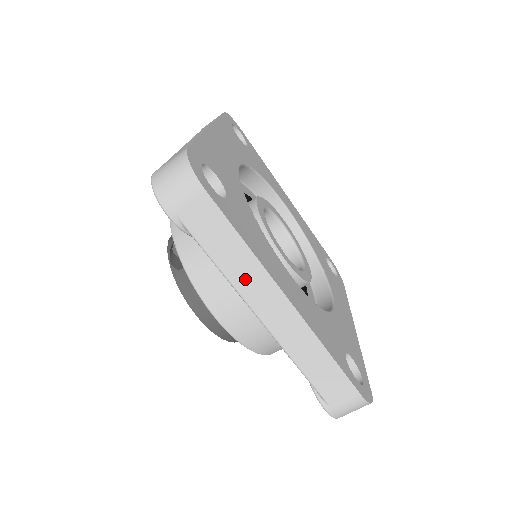
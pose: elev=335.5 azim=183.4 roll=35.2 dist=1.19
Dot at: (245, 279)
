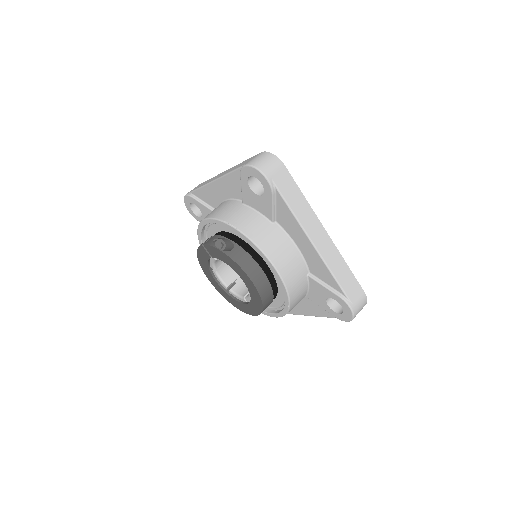
Dot at: (305, 217)
